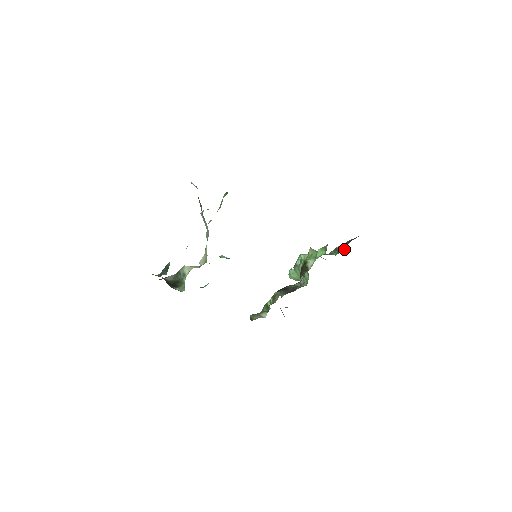
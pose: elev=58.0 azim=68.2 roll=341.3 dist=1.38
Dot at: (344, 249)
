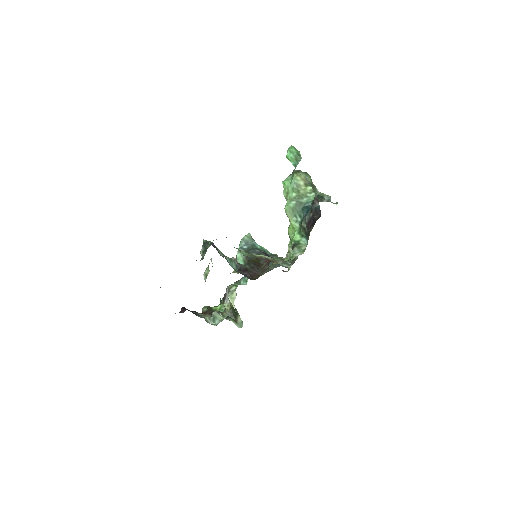
Dot at: occluded
